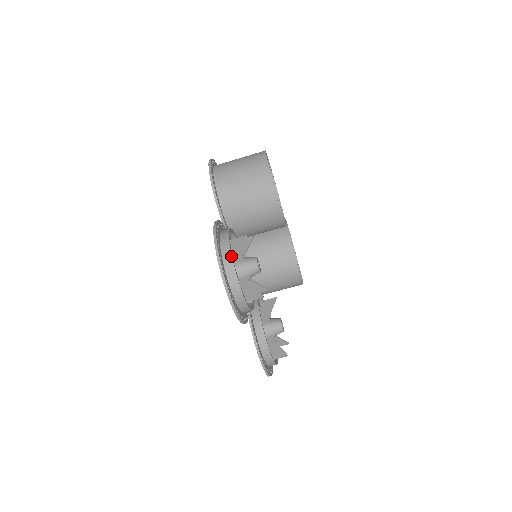
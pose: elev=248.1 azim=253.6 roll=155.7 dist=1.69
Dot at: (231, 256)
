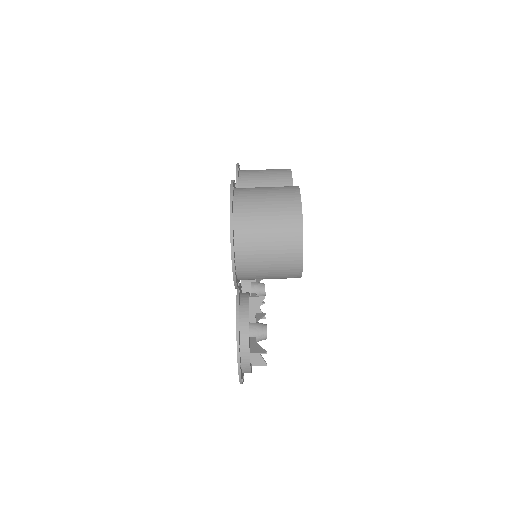
Dot at: (250, 367)
